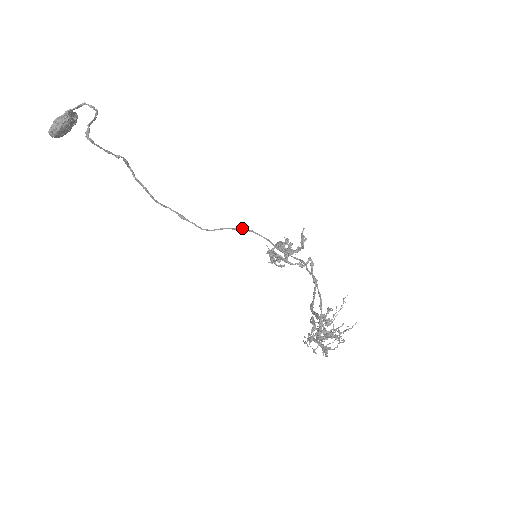
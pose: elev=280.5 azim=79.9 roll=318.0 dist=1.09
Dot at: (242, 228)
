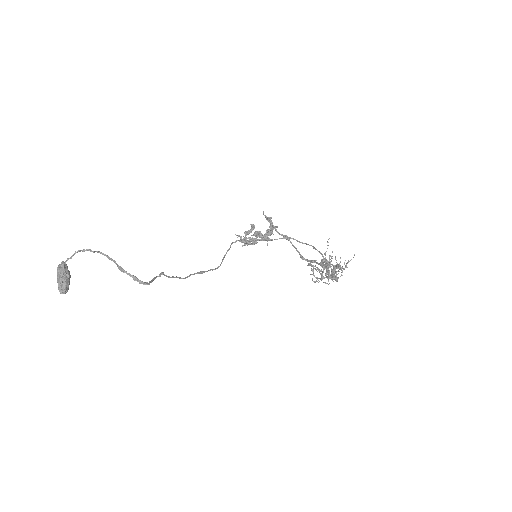
Dot at: (231, 244)
